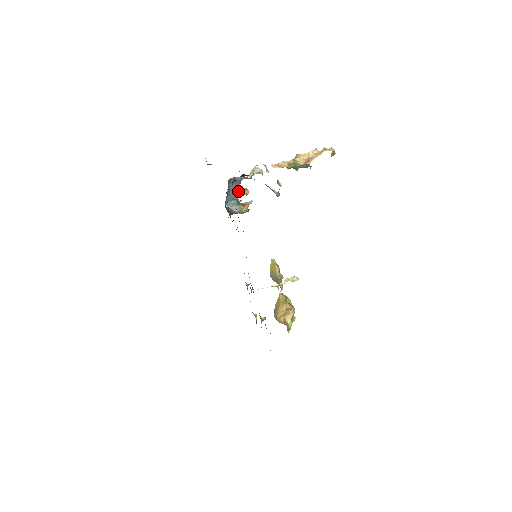
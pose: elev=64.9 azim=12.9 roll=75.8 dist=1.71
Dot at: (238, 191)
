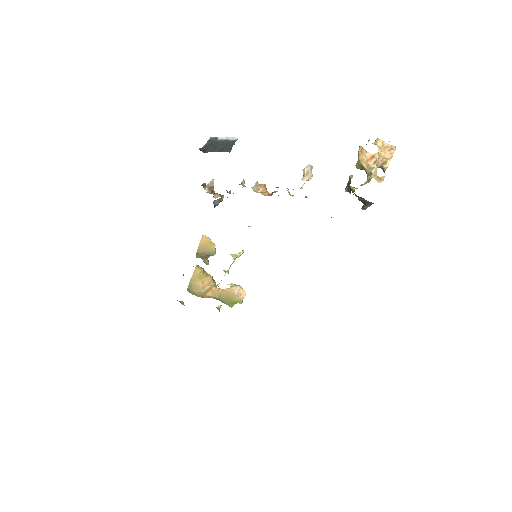
Dot at: occluded
